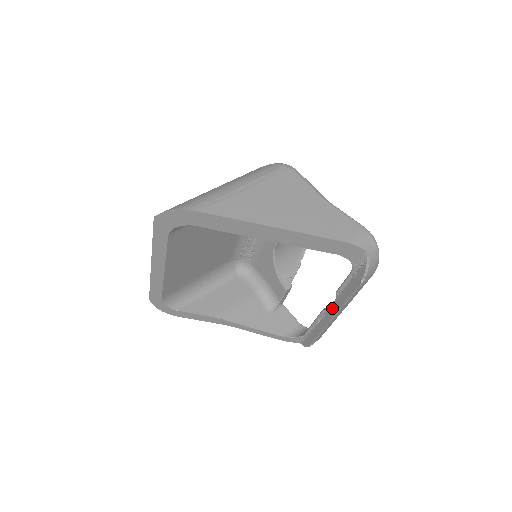
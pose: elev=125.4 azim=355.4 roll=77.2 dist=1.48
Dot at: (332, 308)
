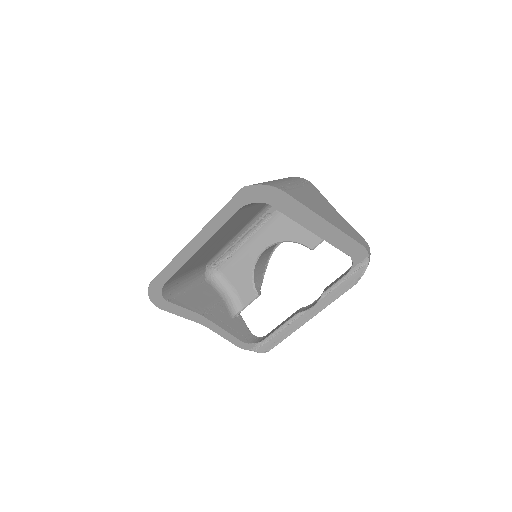
Dot at: (312, 309)
